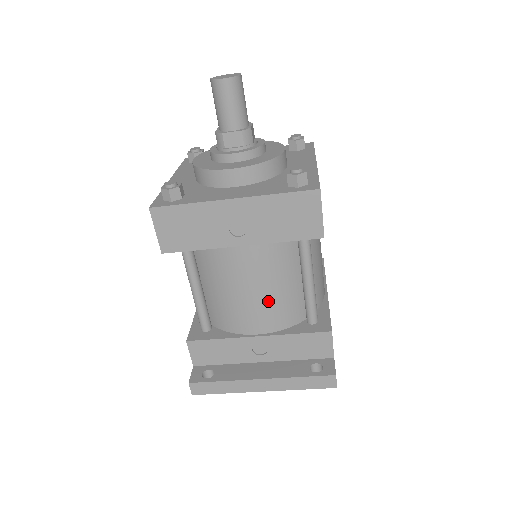
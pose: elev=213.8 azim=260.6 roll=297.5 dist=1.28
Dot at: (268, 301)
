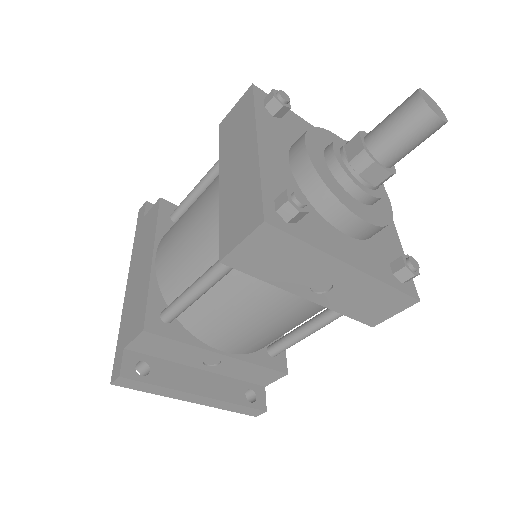
Dot at: (265, 336)
